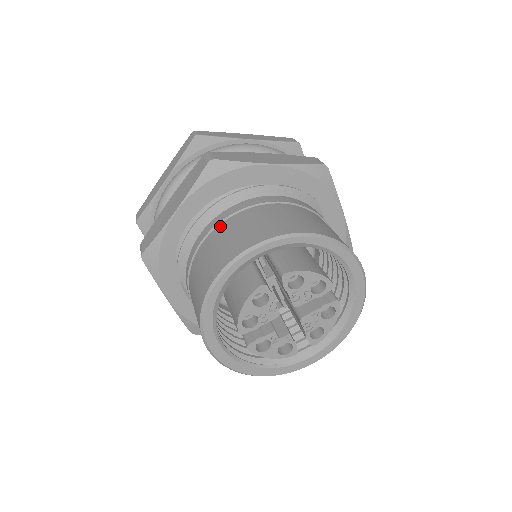
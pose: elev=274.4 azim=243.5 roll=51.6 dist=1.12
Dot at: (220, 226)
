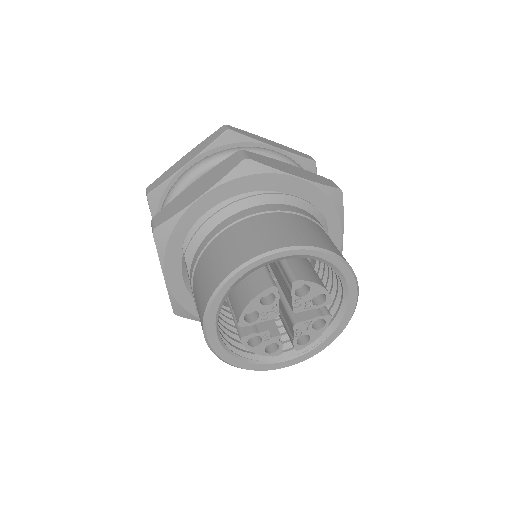
Dot at: (242, 222)
